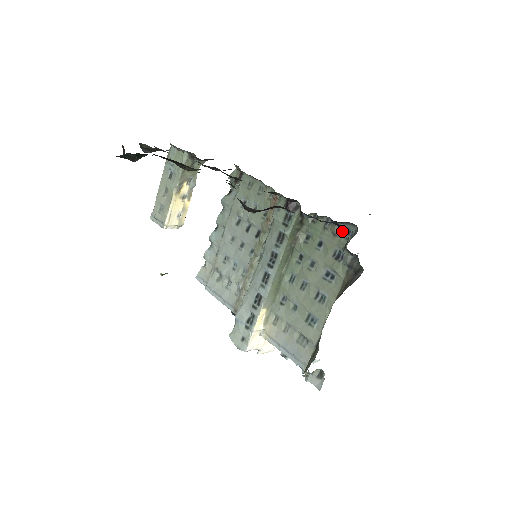
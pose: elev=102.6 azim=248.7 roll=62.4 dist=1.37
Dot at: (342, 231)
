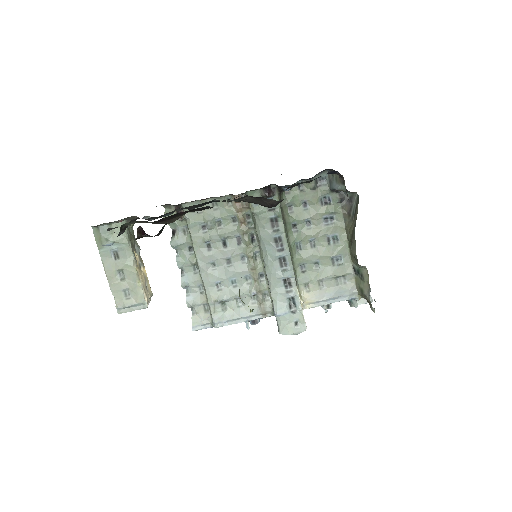
Dot at: (317, 182)
